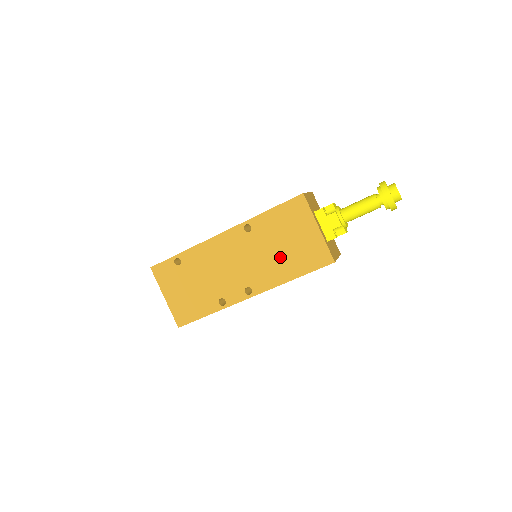
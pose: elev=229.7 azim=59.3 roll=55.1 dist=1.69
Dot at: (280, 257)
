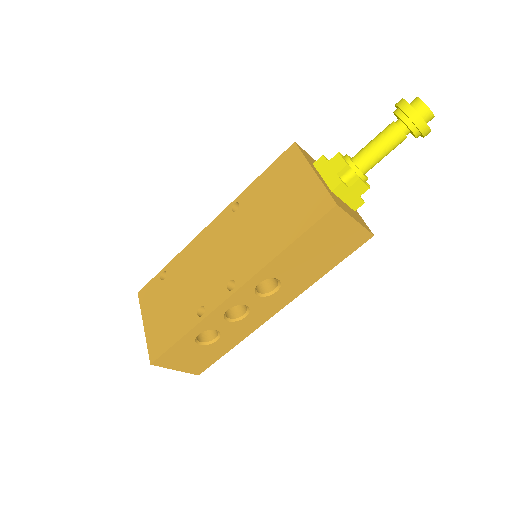
Dot at: (269, 226)
